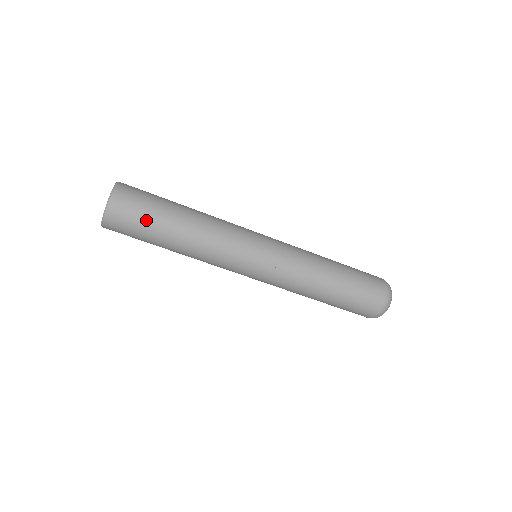
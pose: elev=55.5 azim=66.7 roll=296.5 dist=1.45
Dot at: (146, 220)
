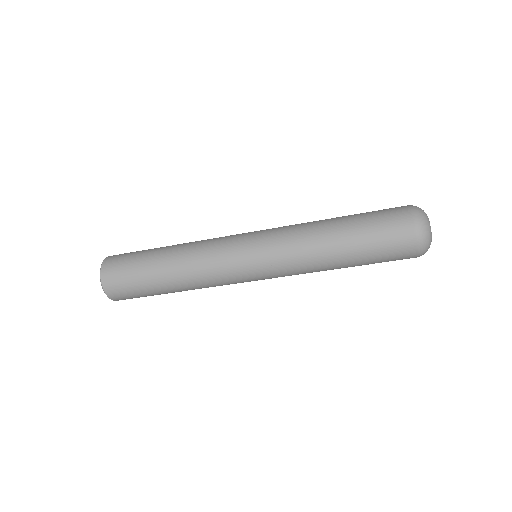
Dot at: (134, 273)
